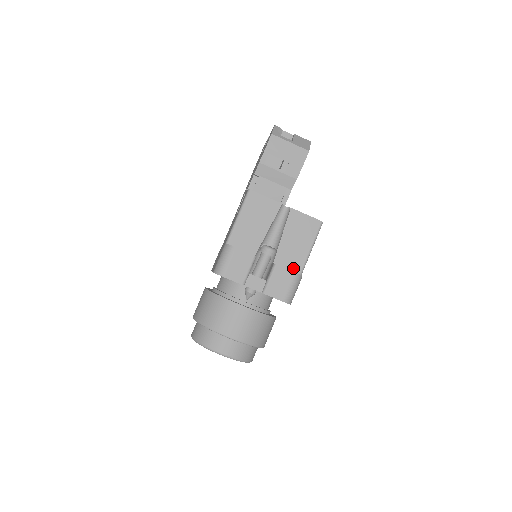
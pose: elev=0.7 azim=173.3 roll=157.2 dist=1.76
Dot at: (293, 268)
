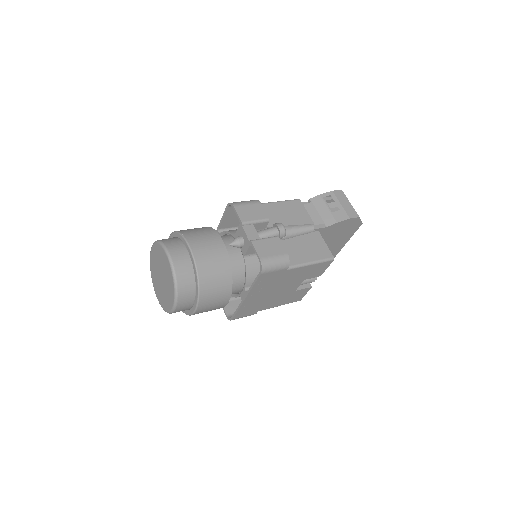
Dot at: occluded
